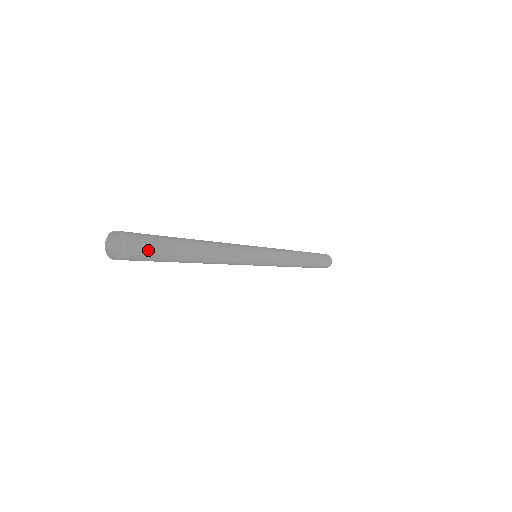
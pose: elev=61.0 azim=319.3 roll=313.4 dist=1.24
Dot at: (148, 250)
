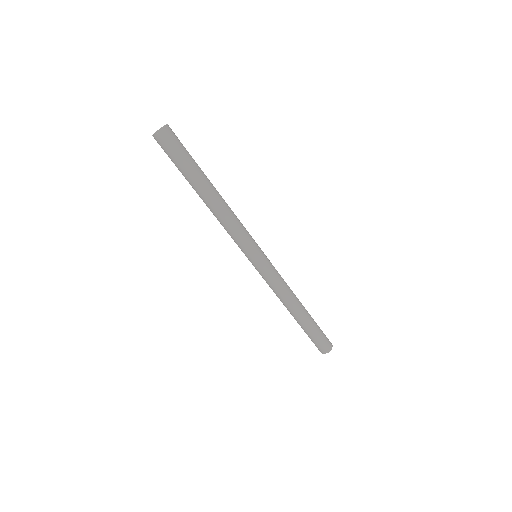
Dot at: (178, 145)
